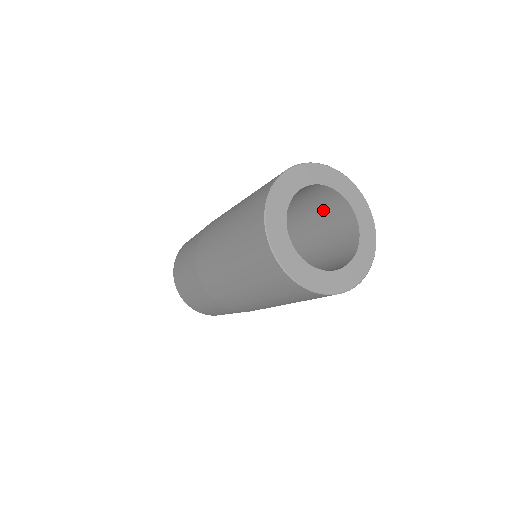
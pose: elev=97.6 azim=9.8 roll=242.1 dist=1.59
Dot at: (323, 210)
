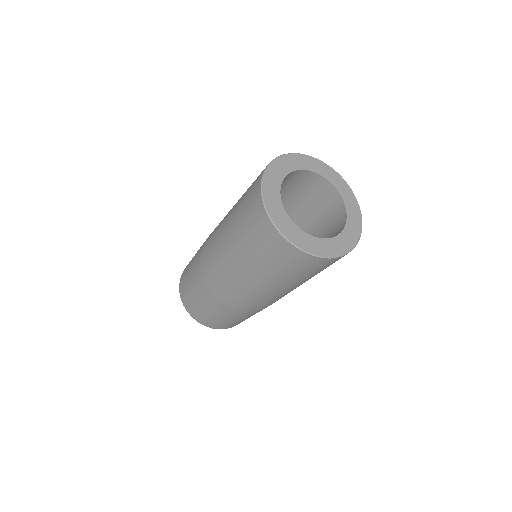
Dot at: (327, 226)
